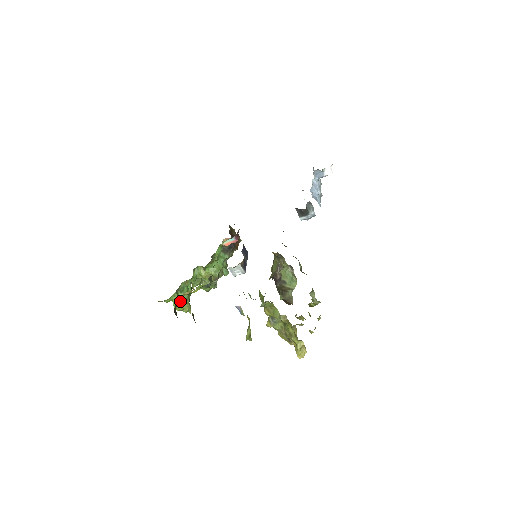
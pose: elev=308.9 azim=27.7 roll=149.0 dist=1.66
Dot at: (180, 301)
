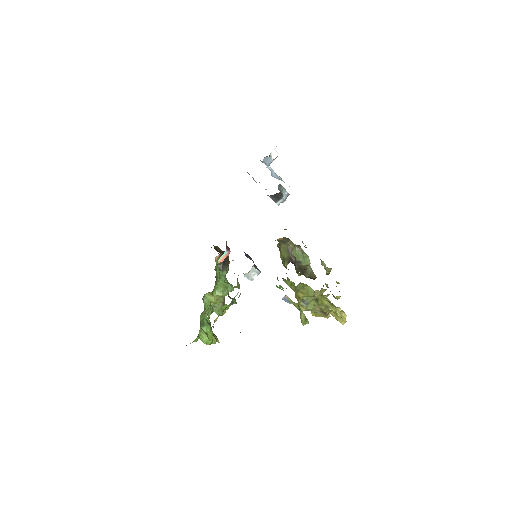
Dot at: (206, 335)
